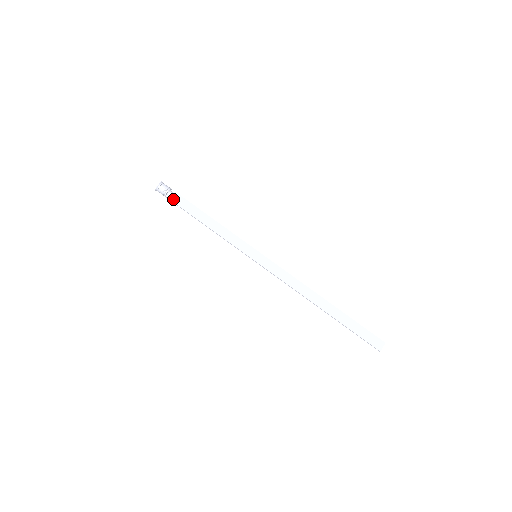
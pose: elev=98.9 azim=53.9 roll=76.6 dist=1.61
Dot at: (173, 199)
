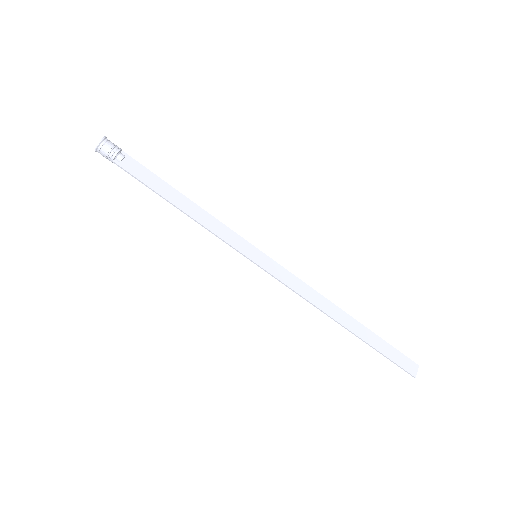
Dot at: (126, 166)
